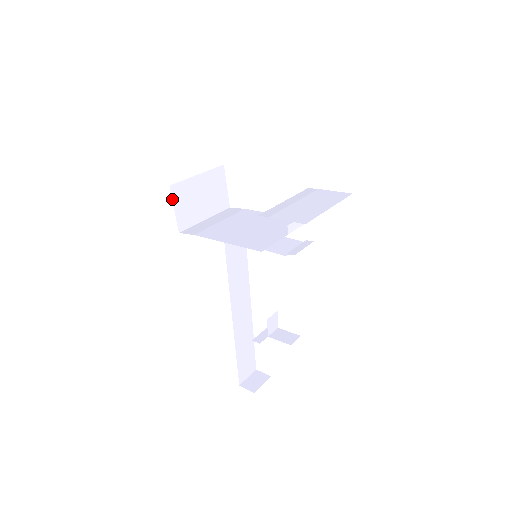
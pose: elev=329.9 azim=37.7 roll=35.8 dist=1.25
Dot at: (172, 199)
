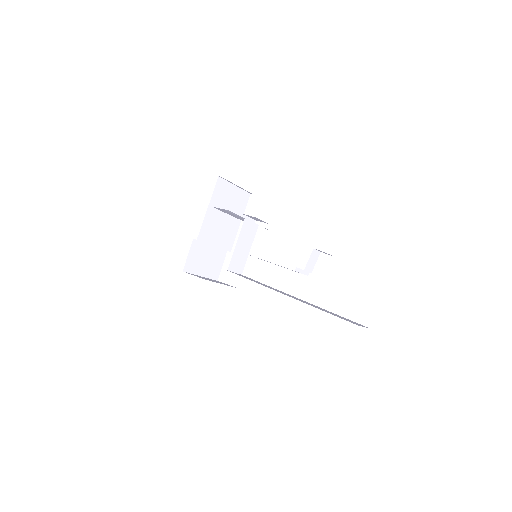
Dot at: occluded
